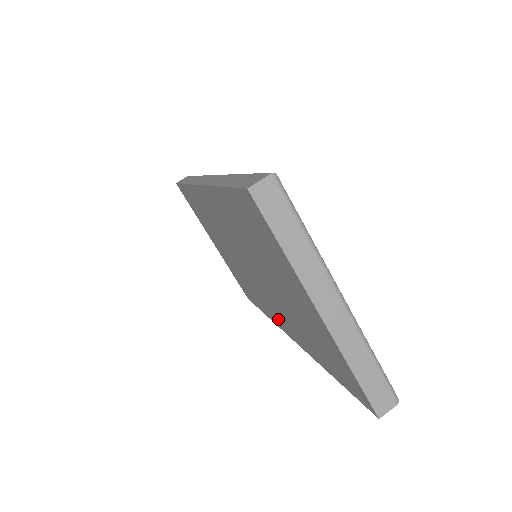
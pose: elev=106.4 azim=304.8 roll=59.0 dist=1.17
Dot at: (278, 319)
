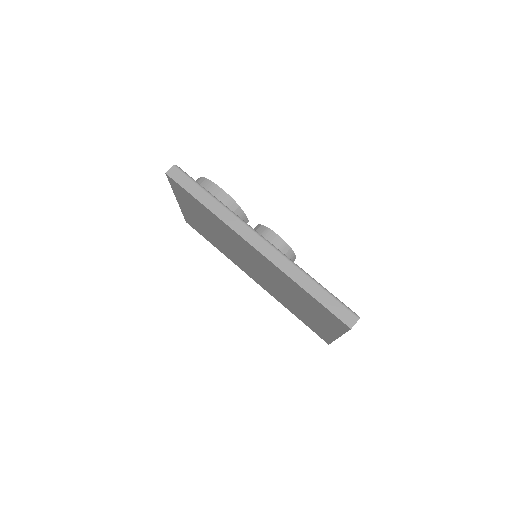
Dot at: (250, 274)
